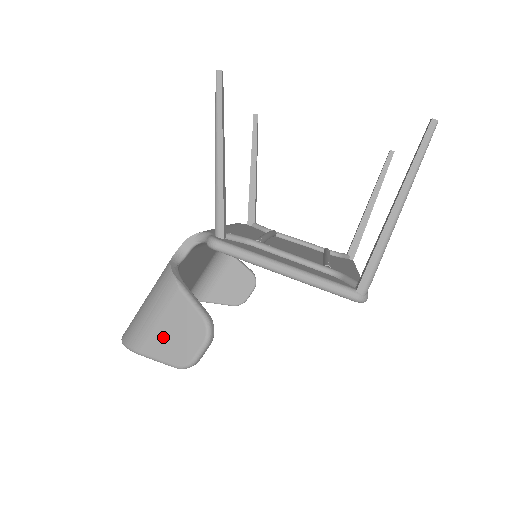
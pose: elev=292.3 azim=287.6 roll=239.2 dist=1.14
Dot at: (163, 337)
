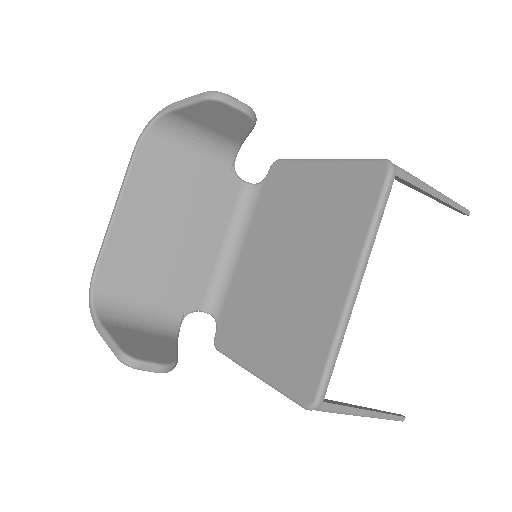
Dot at: occluded
